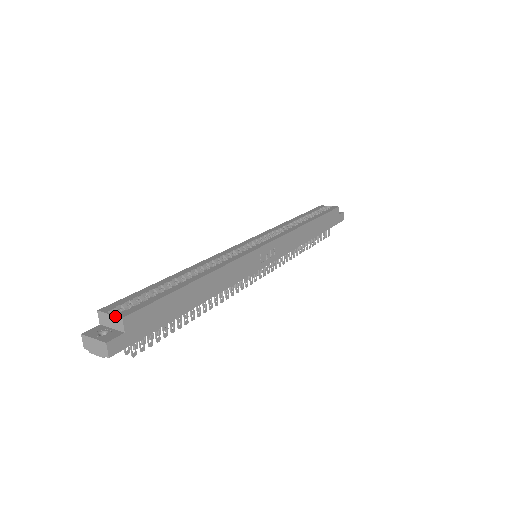
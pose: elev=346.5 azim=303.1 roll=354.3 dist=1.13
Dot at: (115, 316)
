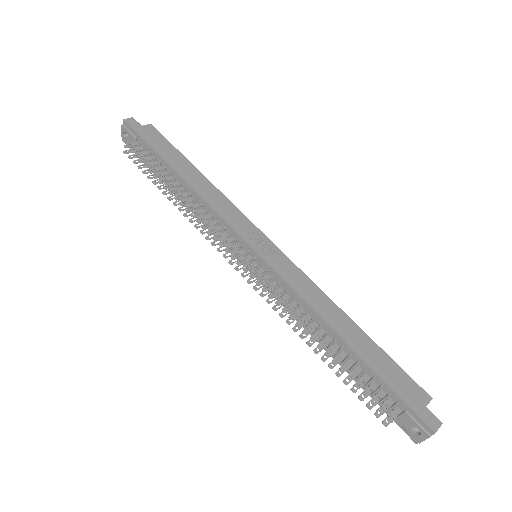
Dot at: occluded
